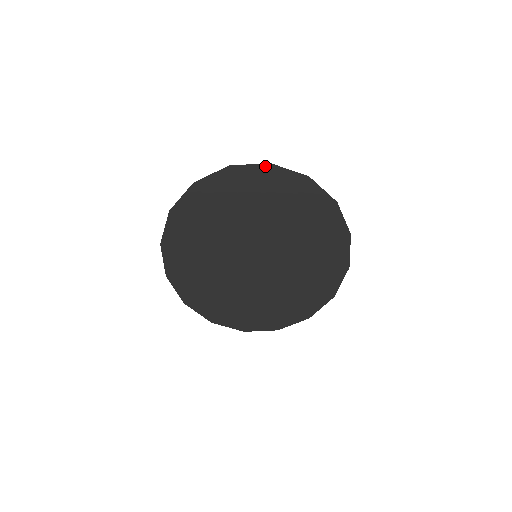
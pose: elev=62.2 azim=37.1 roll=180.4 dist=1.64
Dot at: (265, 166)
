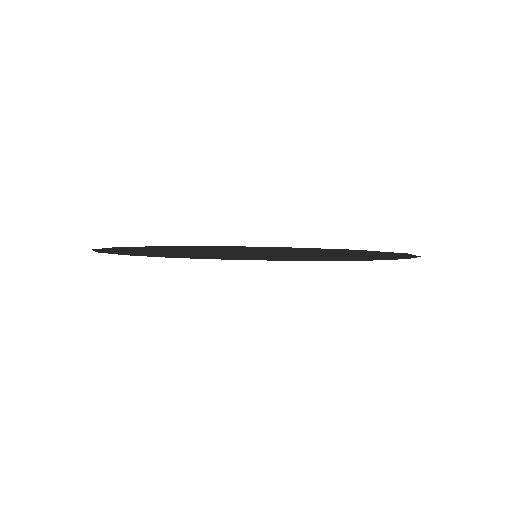
Dot at: (119, 247)
